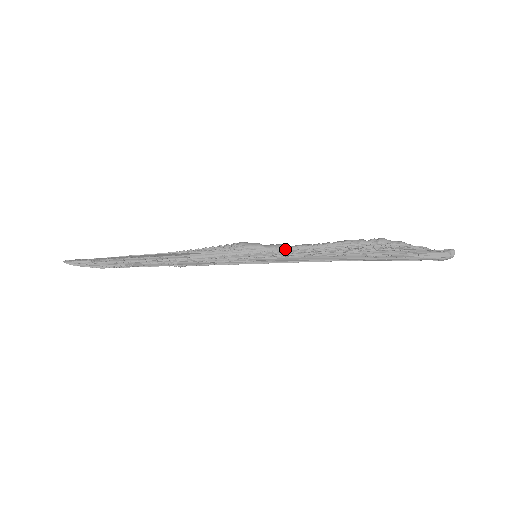
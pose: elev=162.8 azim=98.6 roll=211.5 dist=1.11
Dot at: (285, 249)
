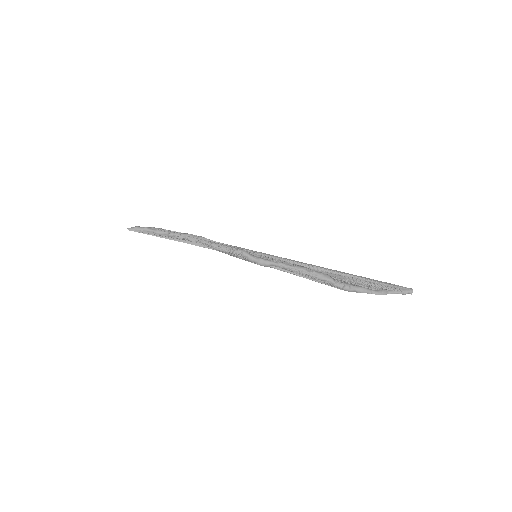
Dot at: (274, 268)
